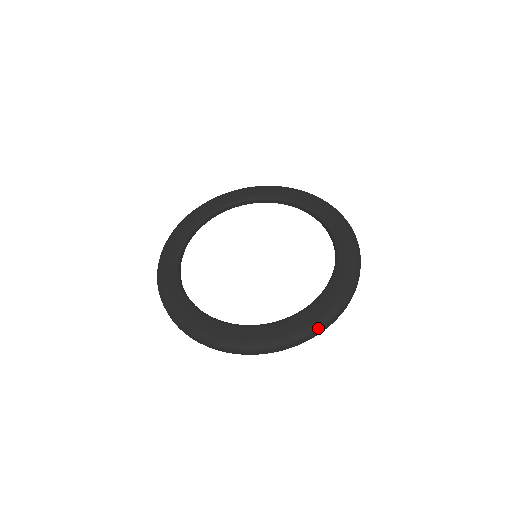
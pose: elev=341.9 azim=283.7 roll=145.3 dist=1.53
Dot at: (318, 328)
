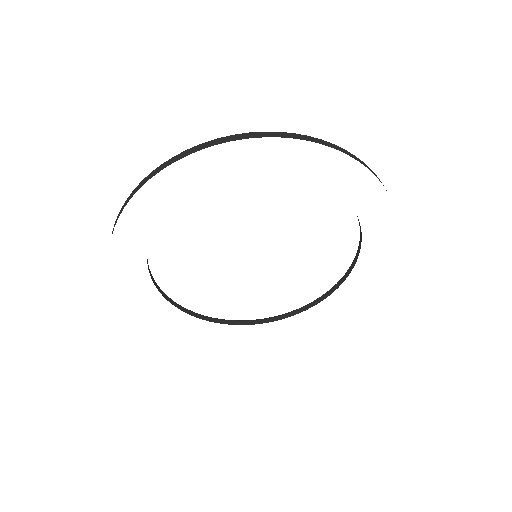
Dot at: occluded
